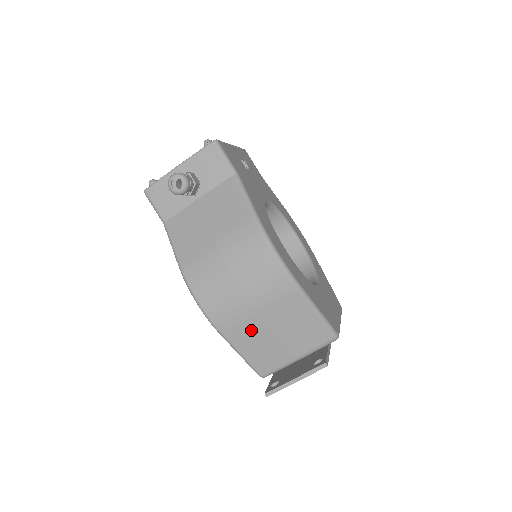
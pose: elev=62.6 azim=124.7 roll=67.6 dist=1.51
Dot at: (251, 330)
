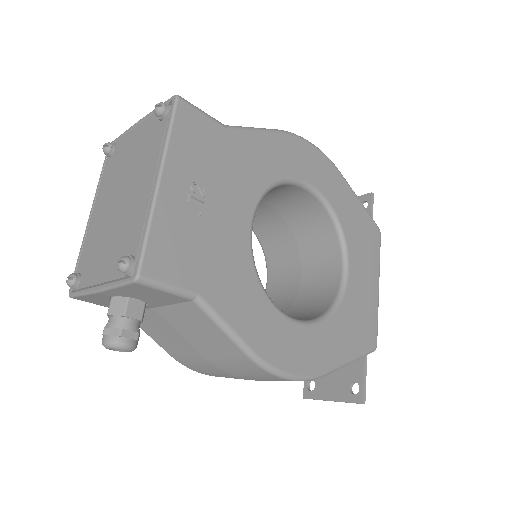
Dot at: occluded
